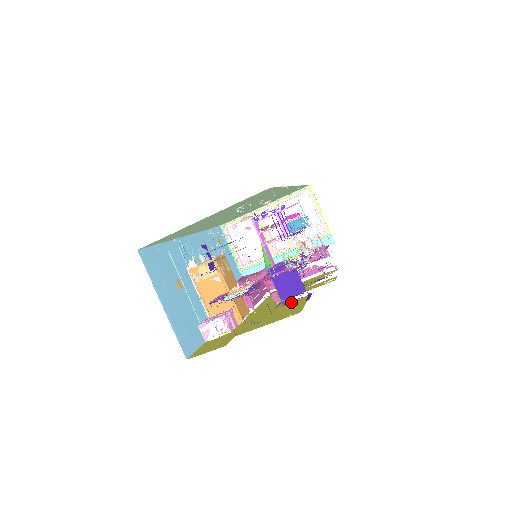
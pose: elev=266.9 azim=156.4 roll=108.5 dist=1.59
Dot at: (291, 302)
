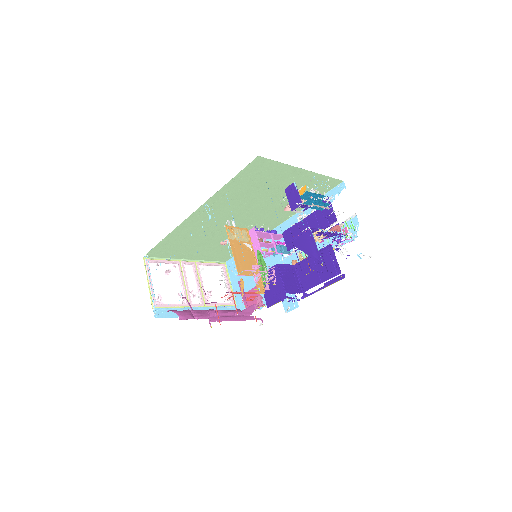
Dot at: (291, 298)
